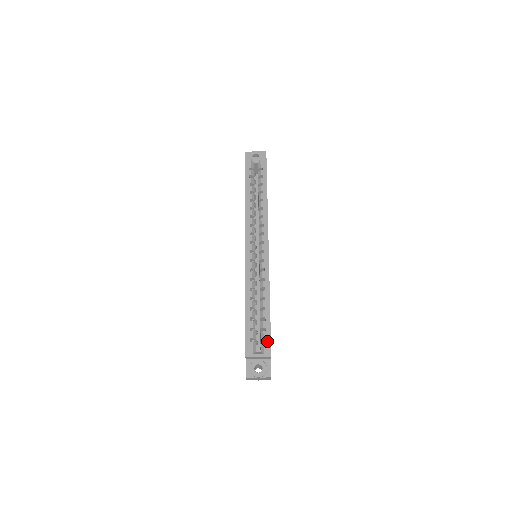
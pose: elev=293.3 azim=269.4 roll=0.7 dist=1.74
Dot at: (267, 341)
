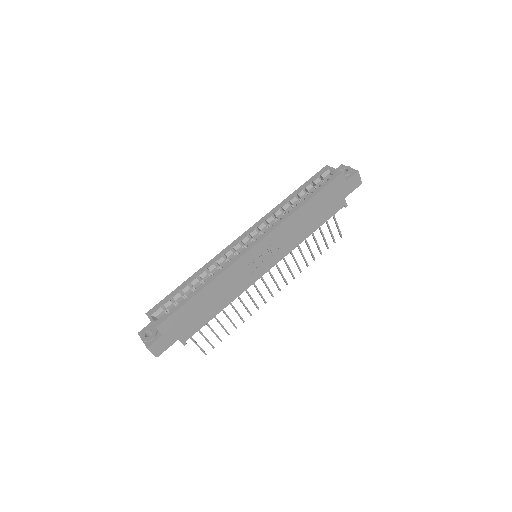
Dot at: (167, 315)
